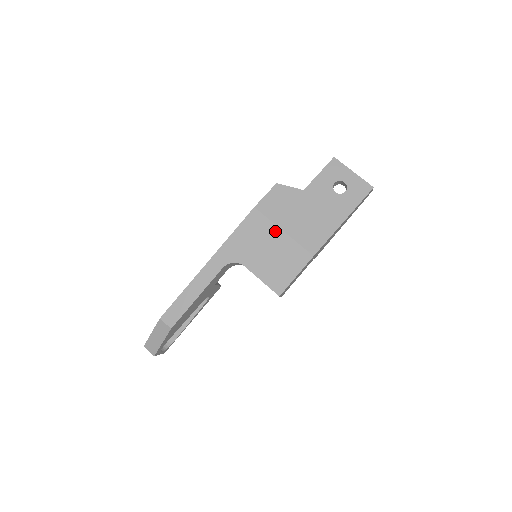
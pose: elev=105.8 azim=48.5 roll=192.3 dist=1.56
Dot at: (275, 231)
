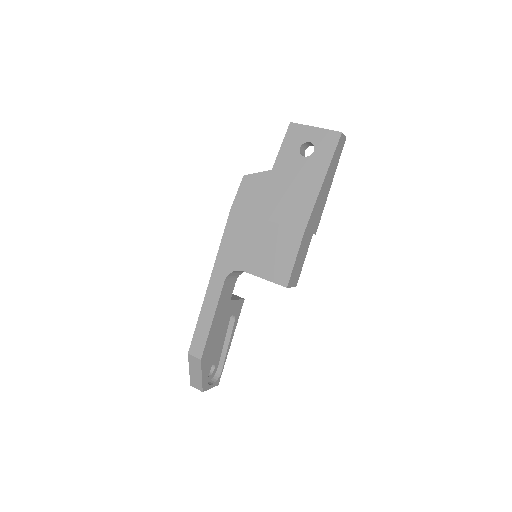
Dot at: (258, 223)
